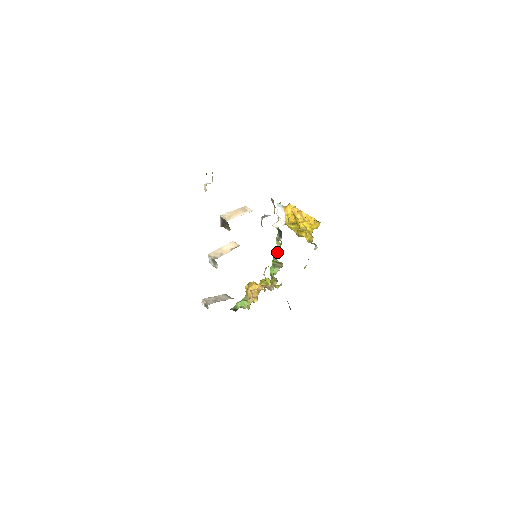
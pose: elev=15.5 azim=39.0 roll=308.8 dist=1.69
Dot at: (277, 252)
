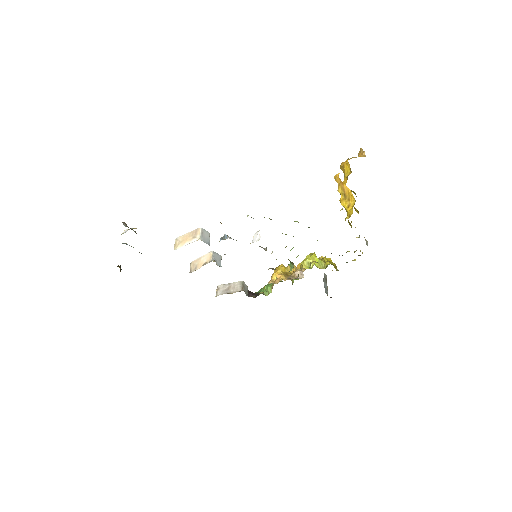
Dot at: occluded
